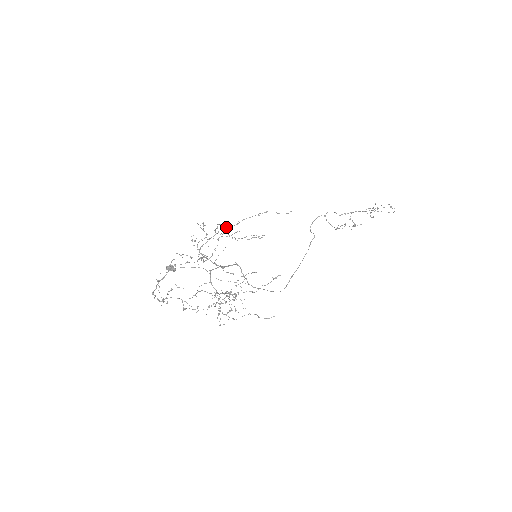
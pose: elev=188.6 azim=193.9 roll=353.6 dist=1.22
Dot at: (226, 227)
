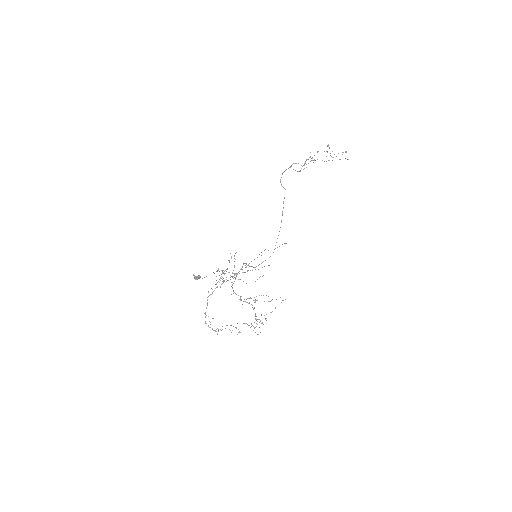
Dot at: occluded
